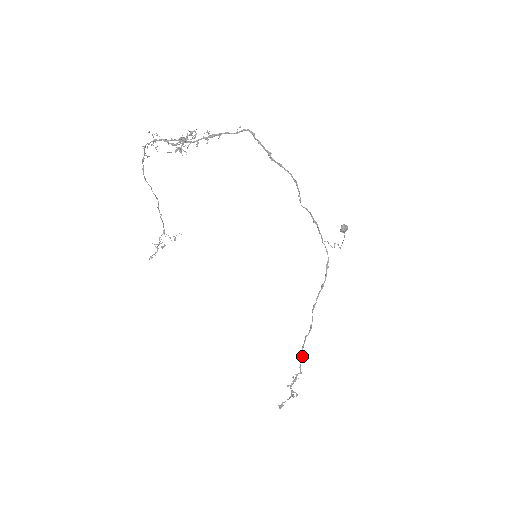
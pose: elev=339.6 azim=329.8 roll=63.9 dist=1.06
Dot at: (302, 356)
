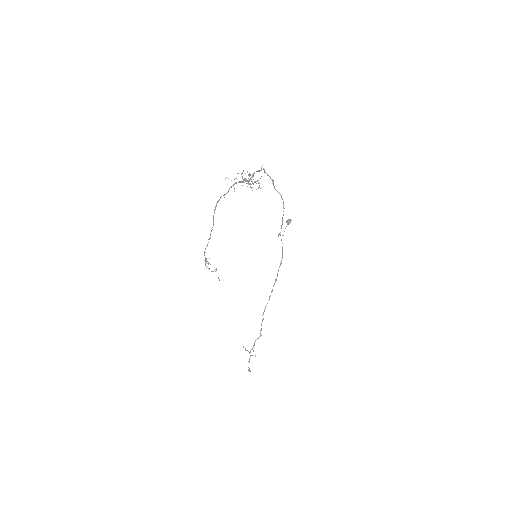
Dot at: occluded
